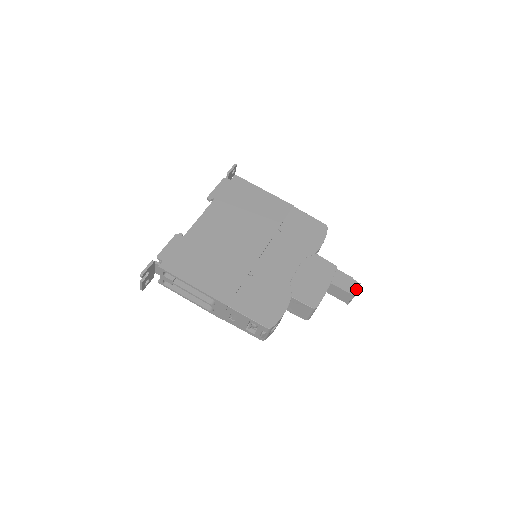
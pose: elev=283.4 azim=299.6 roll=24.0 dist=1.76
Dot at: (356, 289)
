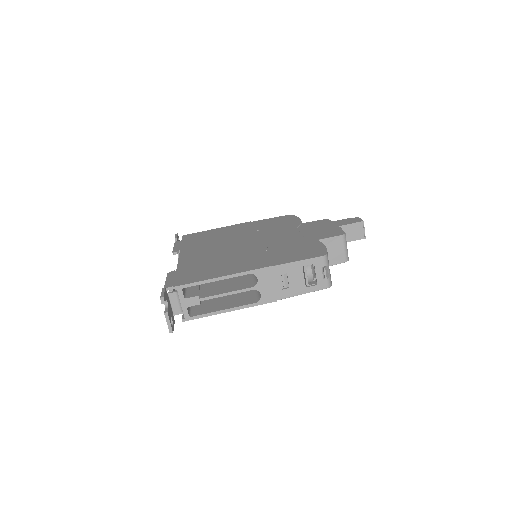
Dot at: (359, 219)
